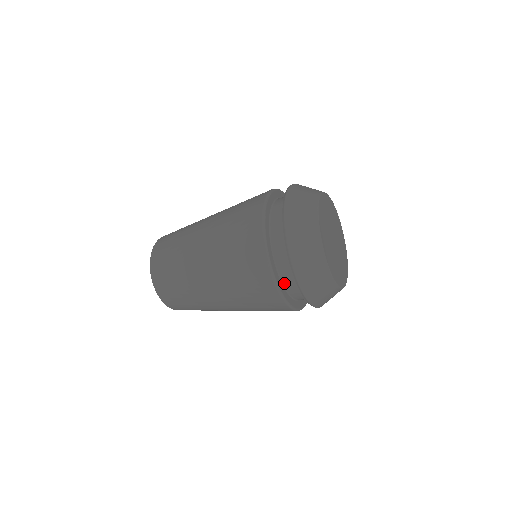
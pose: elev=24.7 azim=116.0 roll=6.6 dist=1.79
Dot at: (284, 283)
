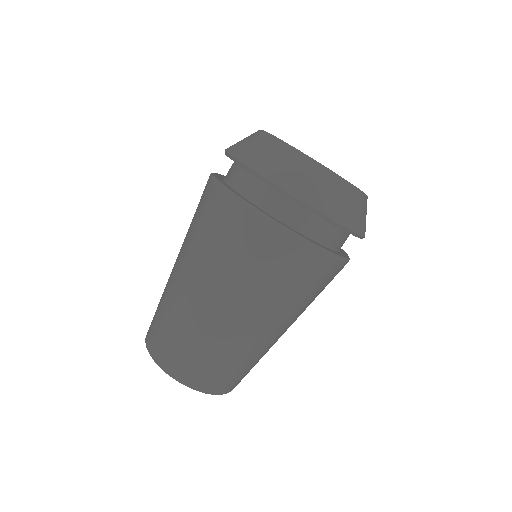
Dot at: (320, 241)
